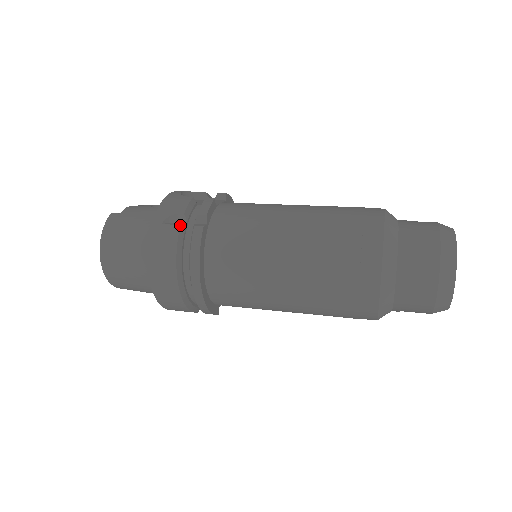
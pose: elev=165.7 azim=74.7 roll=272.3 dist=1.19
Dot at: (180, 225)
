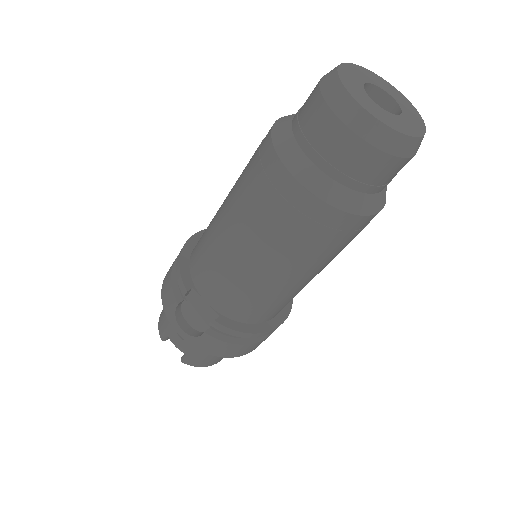
Dot at: occluded
